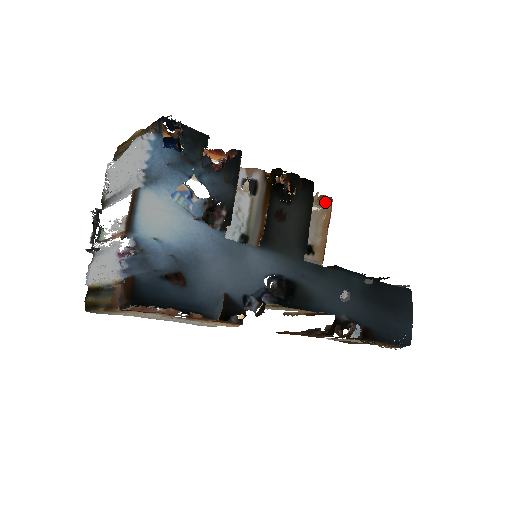
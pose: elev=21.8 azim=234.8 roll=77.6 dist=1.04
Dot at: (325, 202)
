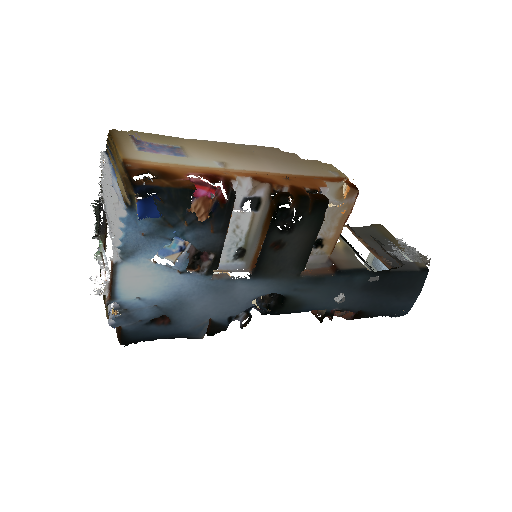
Dot at: (349, 196)
